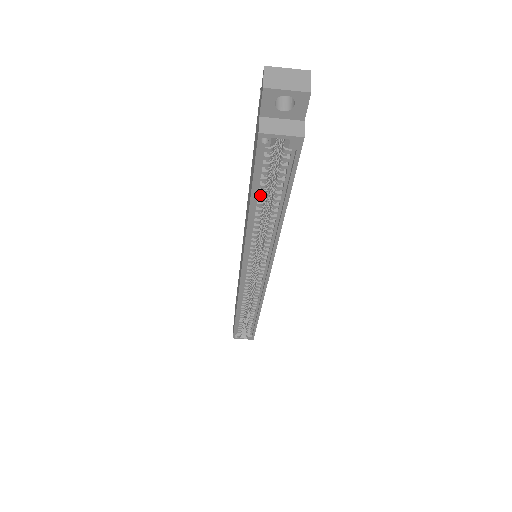
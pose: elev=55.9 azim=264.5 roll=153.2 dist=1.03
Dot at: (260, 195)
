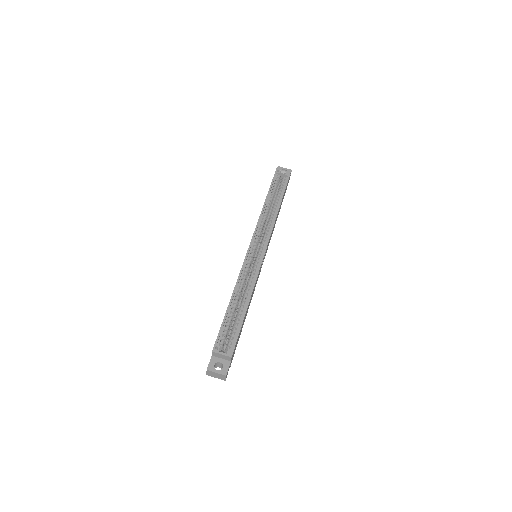
Dot at: (271, 196)
